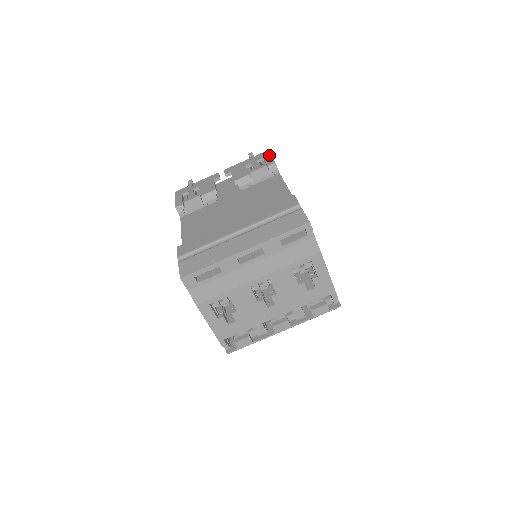
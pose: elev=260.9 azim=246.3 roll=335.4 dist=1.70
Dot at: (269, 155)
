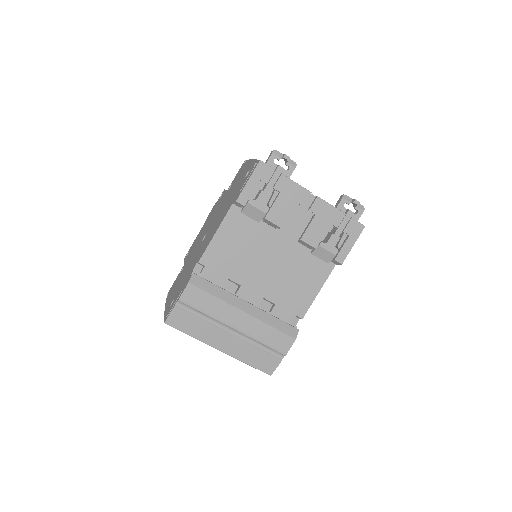
Dot at: (355, 241)
